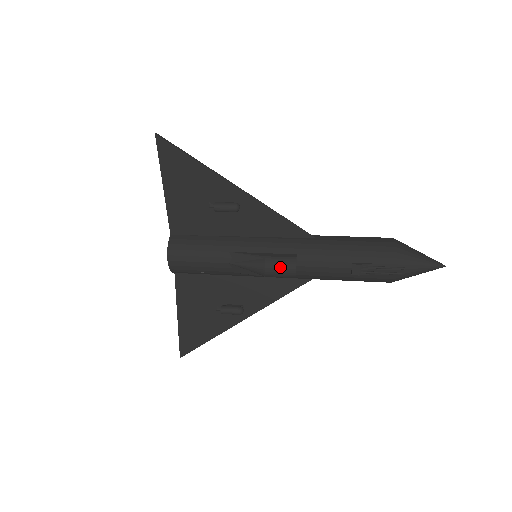
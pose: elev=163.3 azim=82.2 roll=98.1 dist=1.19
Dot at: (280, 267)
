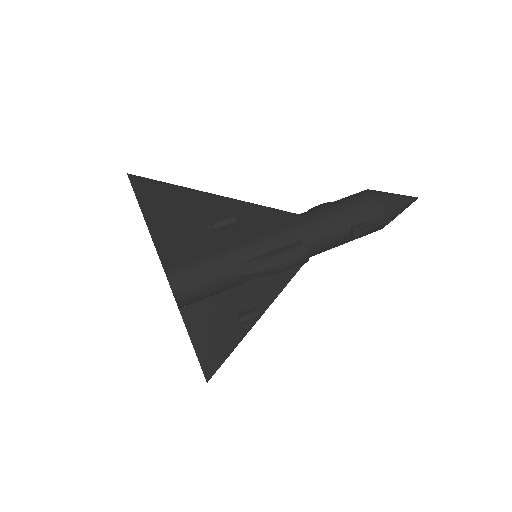
Dot at: (294, 259)
